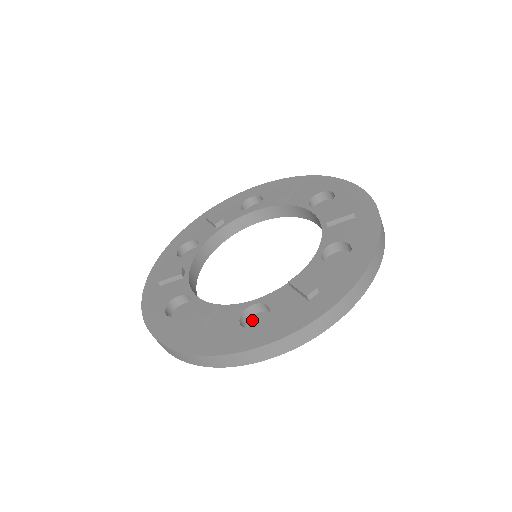
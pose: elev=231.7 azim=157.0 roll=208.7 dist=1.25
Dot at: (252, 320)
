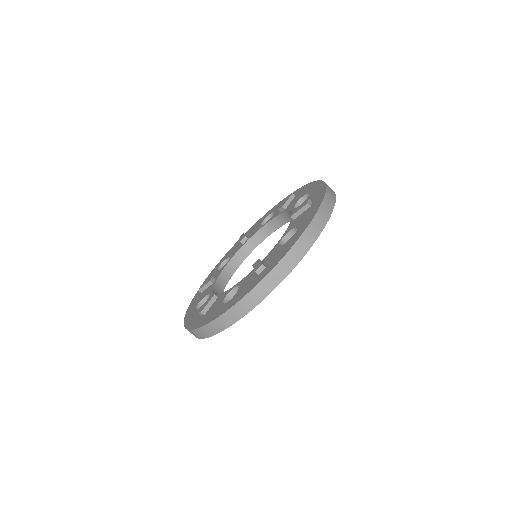
Dot at: occluded
